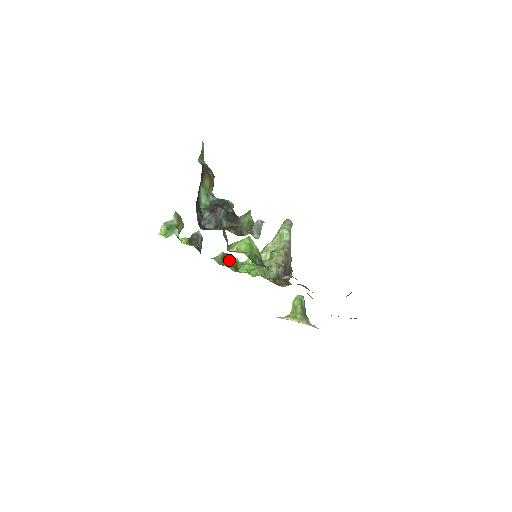
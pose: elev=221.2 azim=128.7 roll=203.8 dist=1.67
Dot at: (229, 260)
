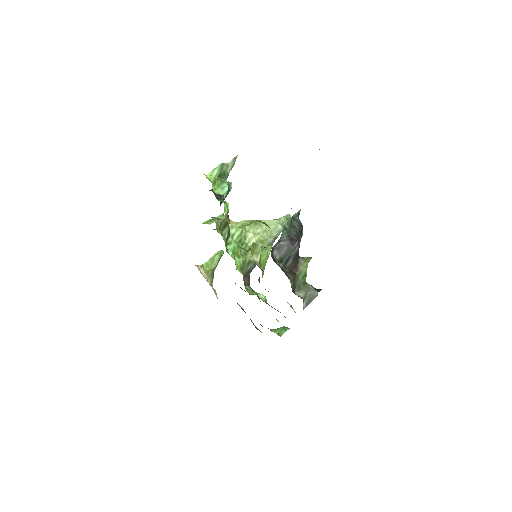
Dot at: occluded
